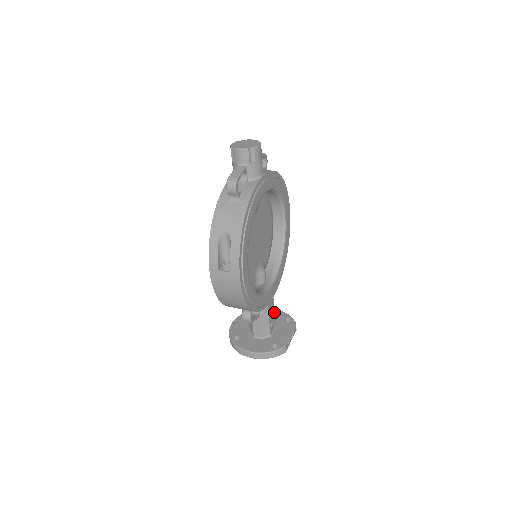
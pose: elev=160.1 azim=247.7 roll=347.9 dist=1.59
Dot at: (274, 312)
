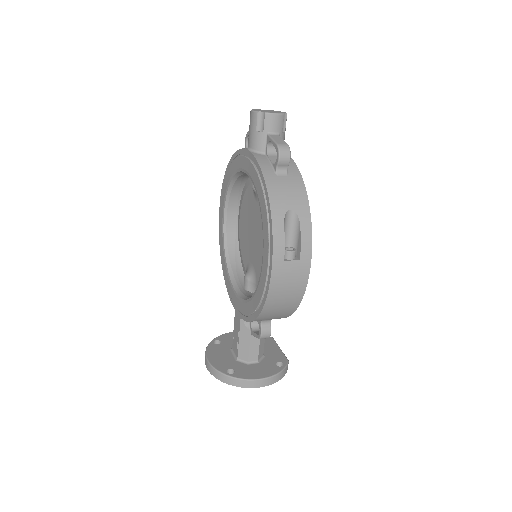
Dot at: occluded
